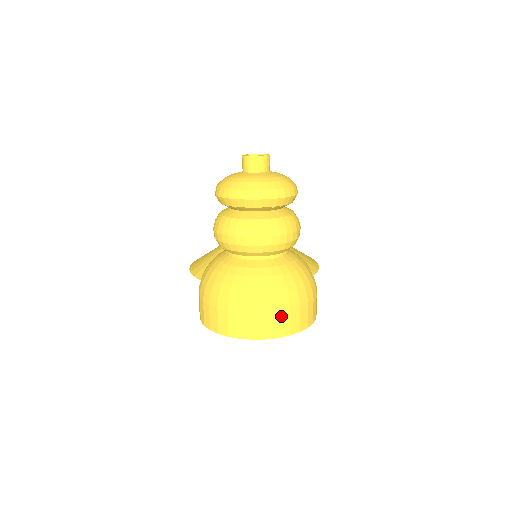
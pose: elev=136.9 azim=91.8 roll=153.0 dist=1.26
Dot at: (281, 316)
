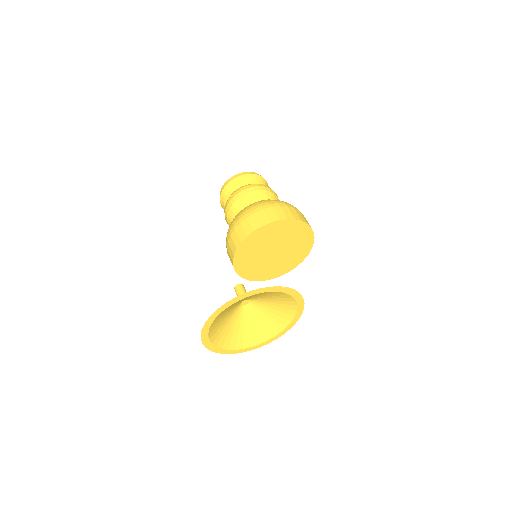
Dot at: (290, 209)
